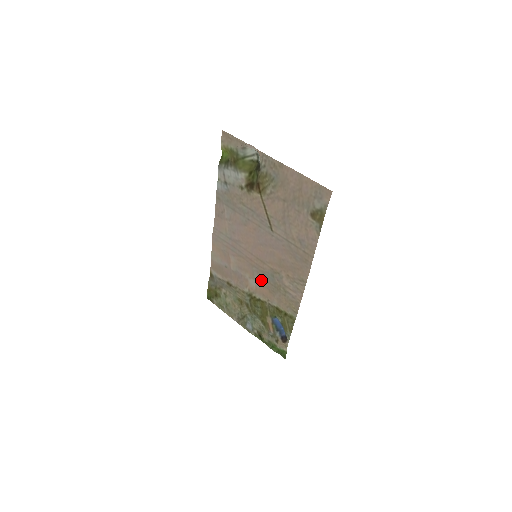
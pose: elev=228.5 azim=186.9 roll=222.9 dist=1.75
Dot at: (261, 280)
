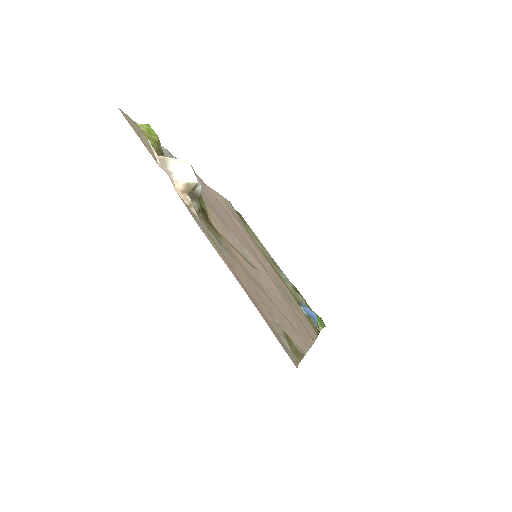
Dot at: (273, 273)
